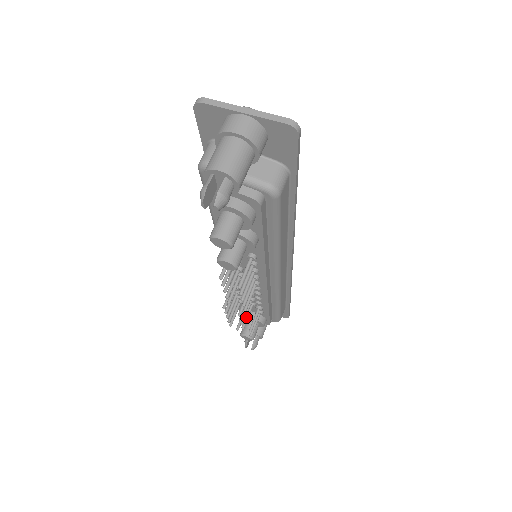
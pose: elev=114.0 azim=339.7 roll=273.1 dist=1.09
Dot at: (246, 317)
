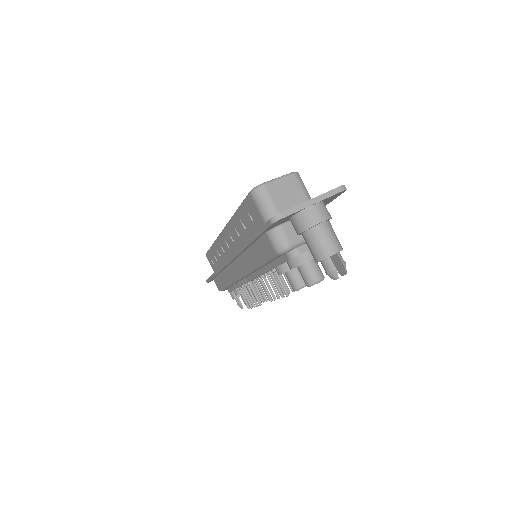
Dot at: occluded
